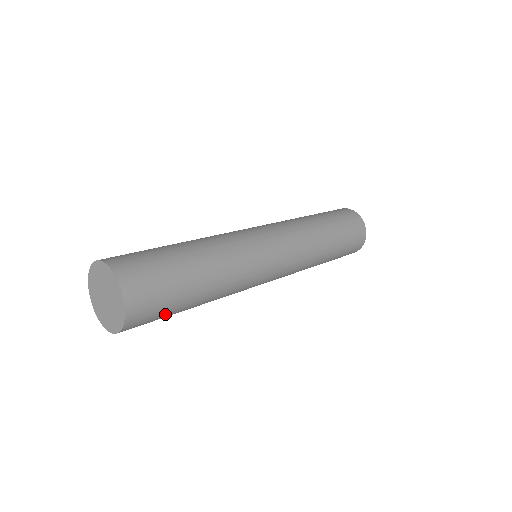
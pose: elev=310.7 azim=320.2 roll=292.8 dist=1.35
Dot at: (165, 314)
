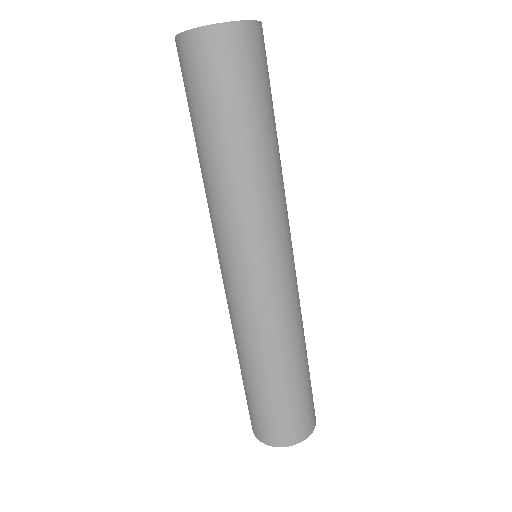
Dot at: occluded
